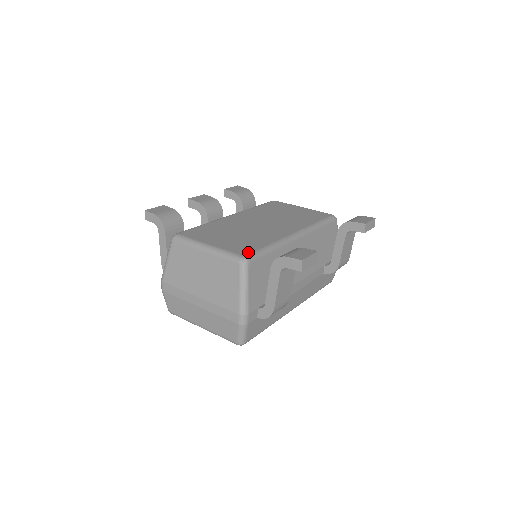
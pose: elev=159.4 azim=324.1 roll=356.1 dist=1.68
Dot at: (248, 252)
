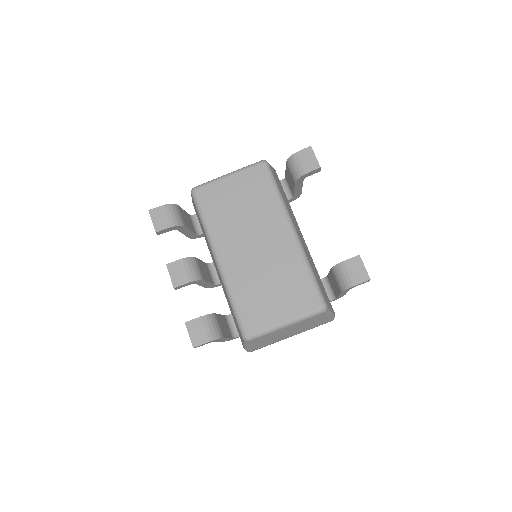
Dot at: (316, 299)
